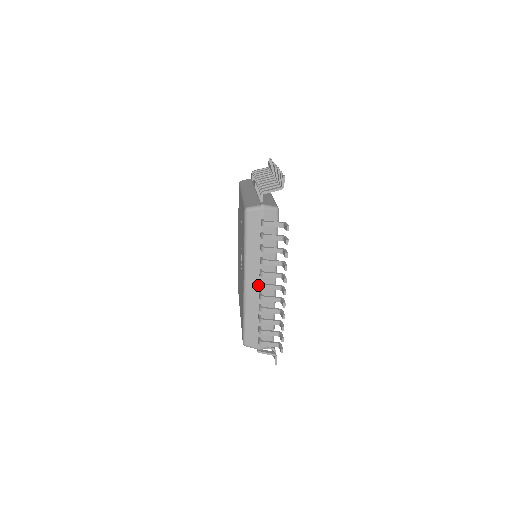
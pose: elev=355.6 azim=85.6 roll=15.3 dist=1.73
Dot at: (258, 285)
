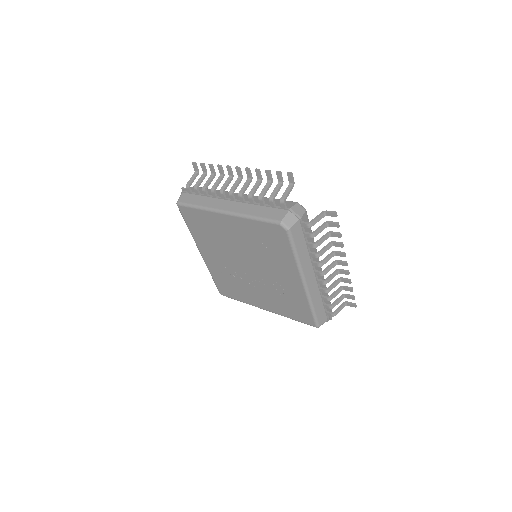
Dot at: occluded
